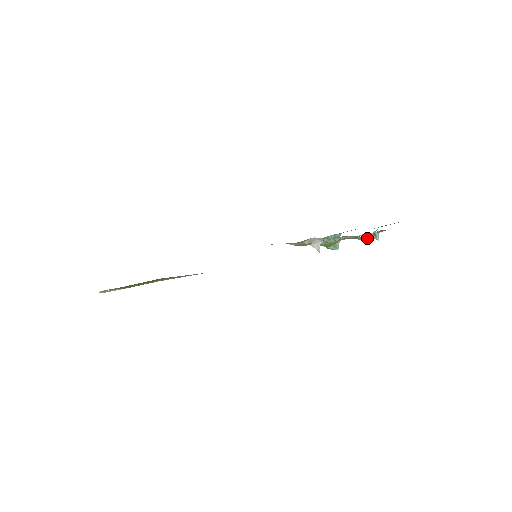
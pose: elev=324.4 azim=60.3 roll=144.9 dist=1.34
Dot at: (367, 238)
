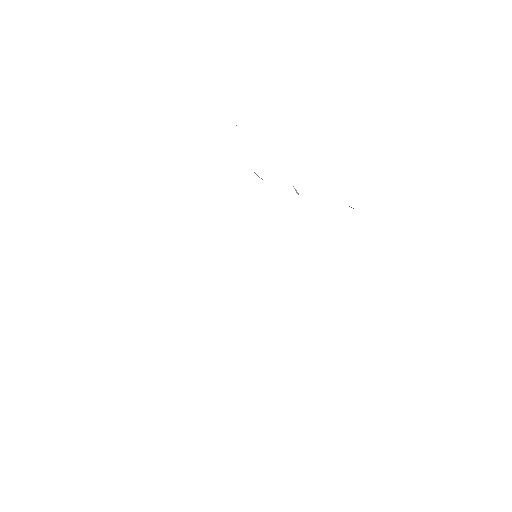
Dot at: occluded
